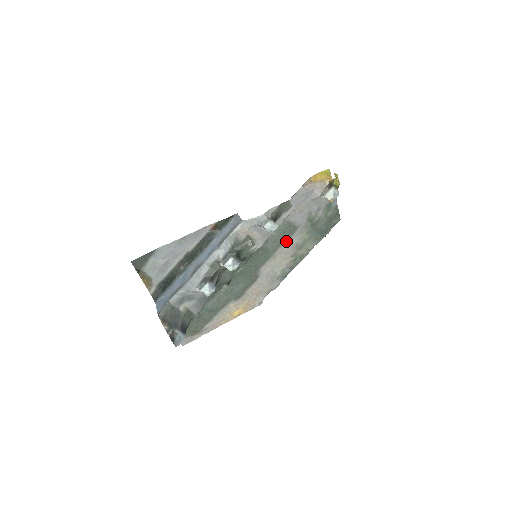
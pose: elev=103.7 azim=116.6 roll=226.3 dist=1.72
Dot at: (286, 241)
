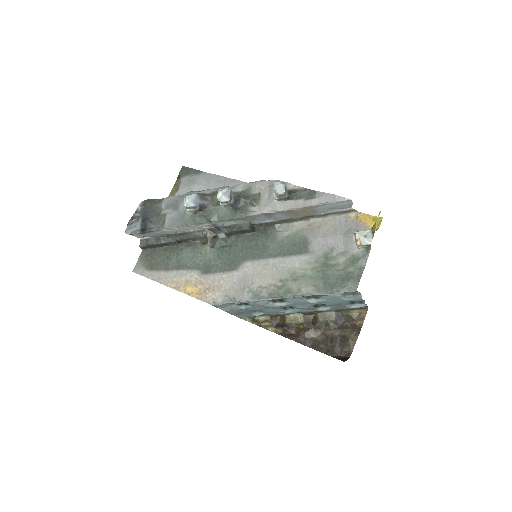
Dot at: (289, 256)
